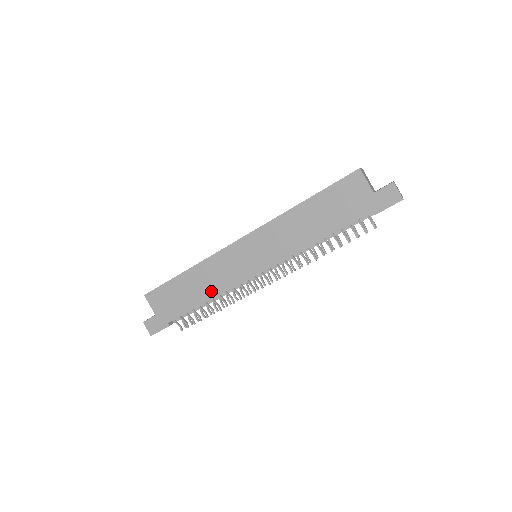
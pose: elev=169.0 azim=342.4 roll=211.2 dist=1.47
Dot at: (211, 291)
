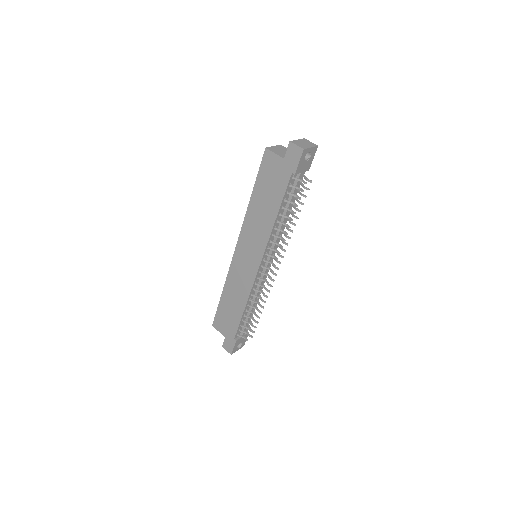
Dot at: (242, 299)
